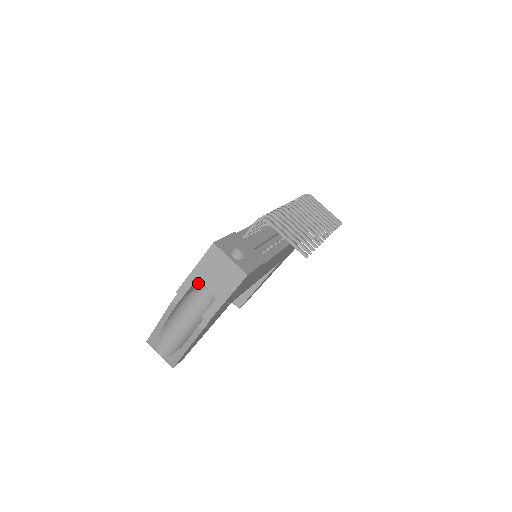
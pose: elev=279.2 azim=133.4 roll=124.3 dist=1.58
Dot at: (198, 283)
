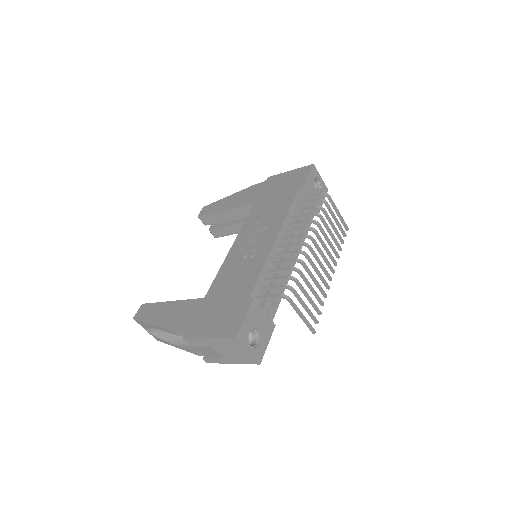
Dot at: occluded
